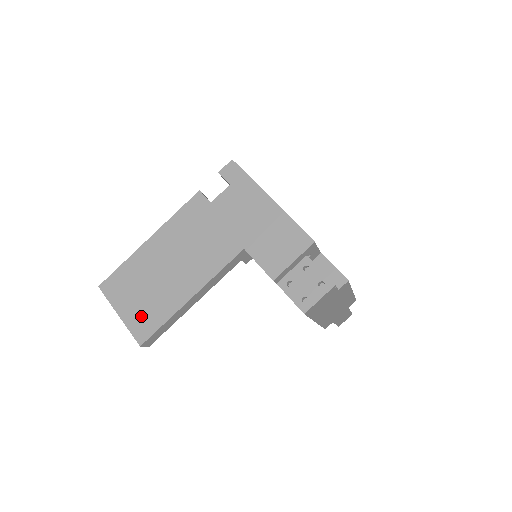
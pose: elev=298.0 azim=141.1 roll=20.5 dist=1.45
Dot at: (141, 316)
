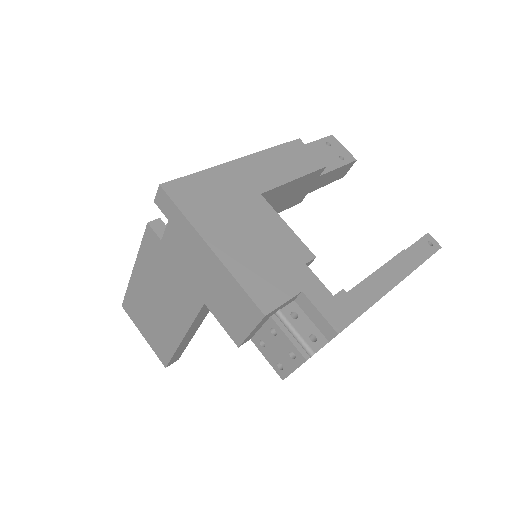
Dot at: (156, 343)
